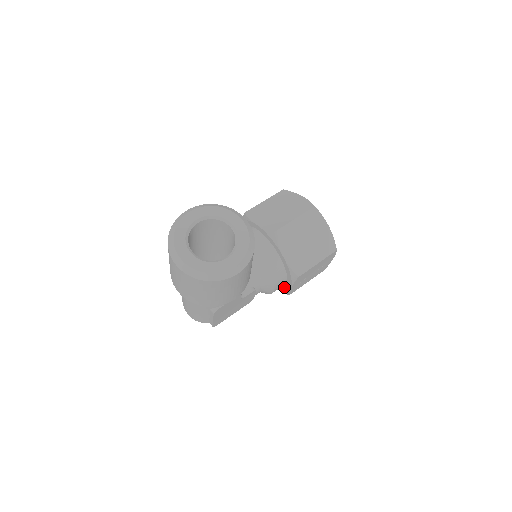
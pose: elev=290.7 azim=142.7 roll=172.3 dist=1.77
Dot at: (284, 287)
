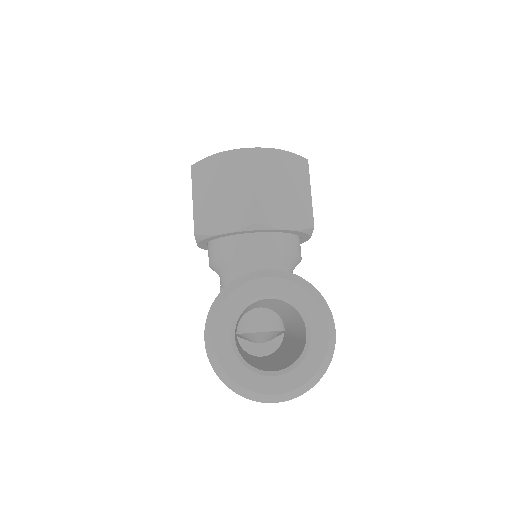
Dot at: occluded
